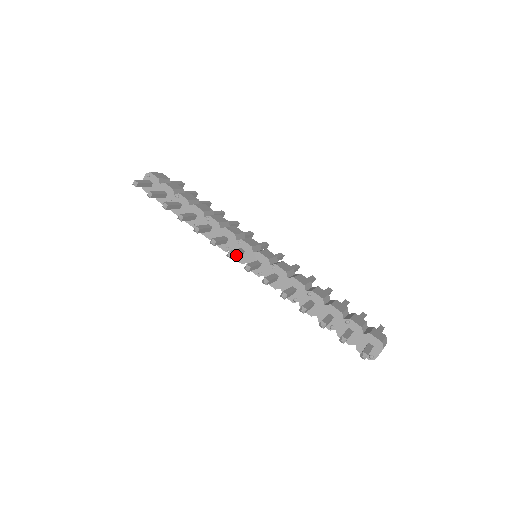
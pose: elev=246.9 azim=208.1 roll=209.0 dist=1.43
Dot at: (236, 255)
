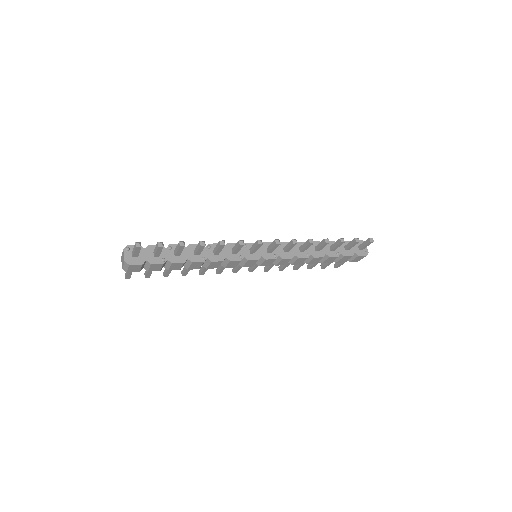
Dot at: (259, 246)
